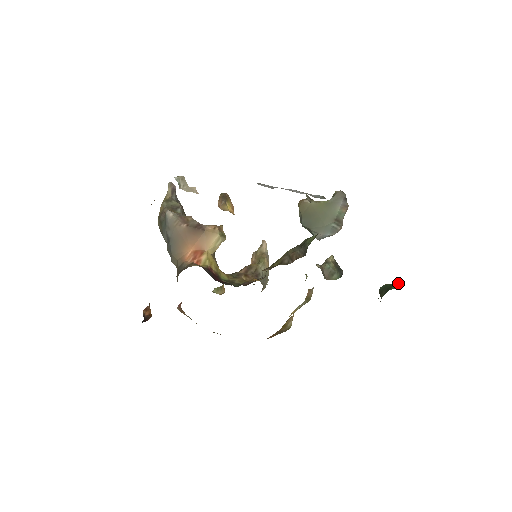
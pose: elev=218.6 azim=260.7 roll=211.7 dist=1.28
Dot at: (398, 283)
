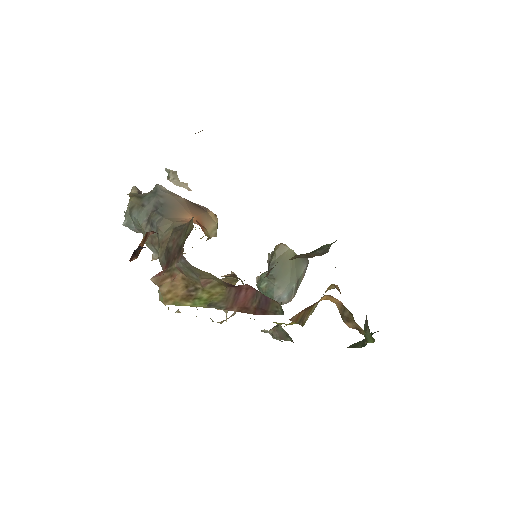
Dot at: occluded
